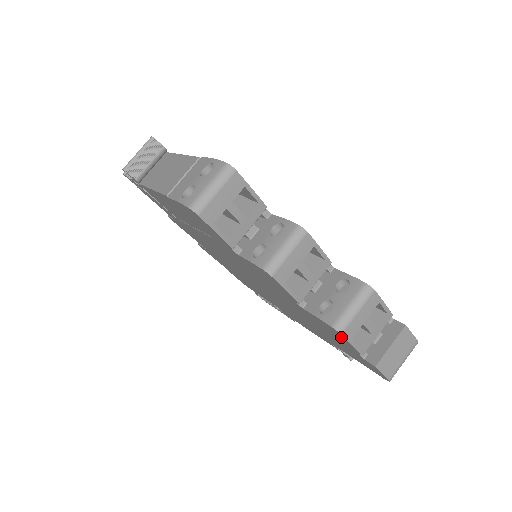
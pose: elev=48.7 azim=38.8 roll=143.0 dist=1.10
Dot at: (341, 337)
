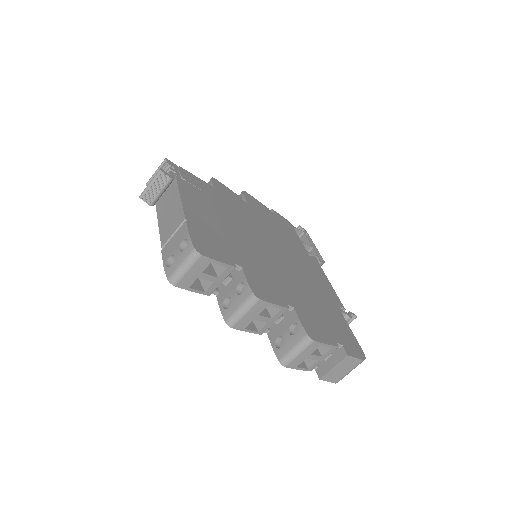
Dot at: occluded
